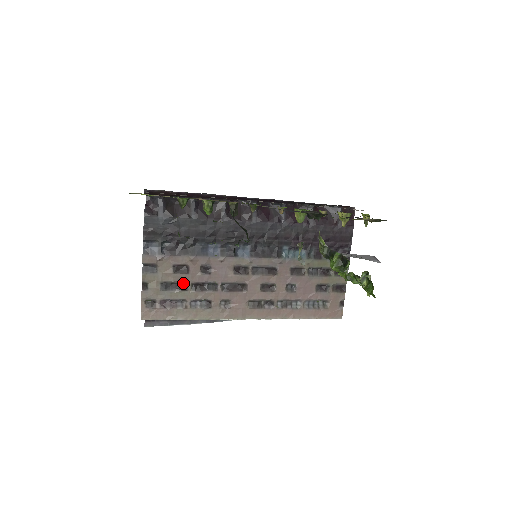
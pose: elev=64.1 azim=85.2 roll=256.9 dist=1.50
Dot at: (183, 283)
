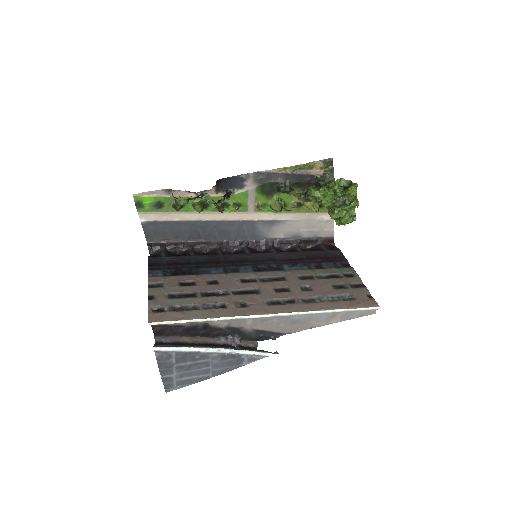
Dot at: (191, 294)
